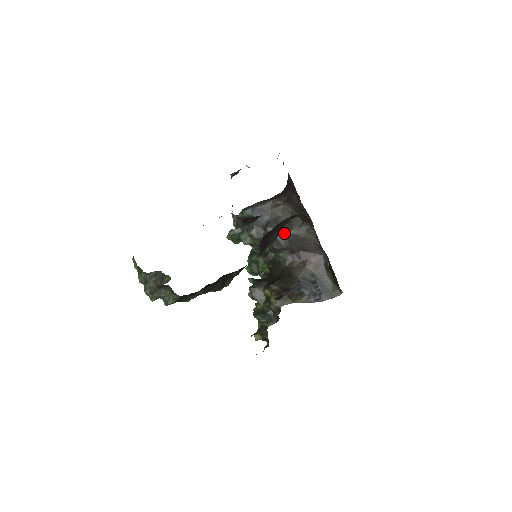
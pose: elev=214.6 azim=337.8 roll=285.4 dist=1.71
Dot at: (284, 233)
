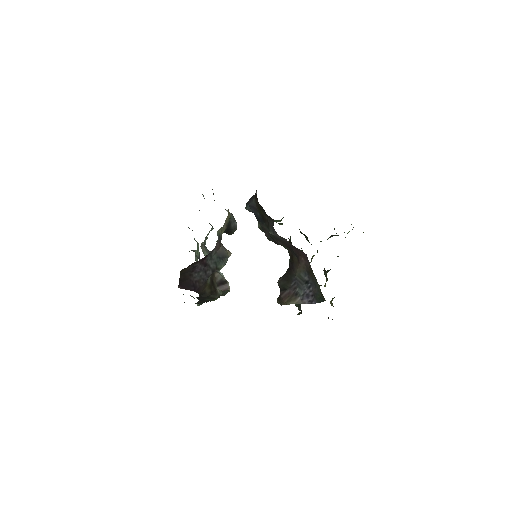
Dot at: occluded
